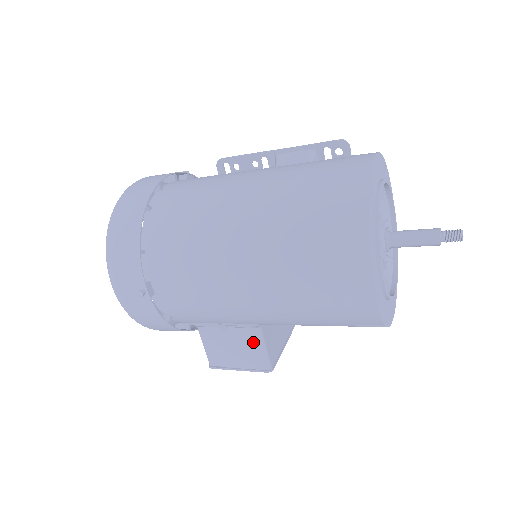
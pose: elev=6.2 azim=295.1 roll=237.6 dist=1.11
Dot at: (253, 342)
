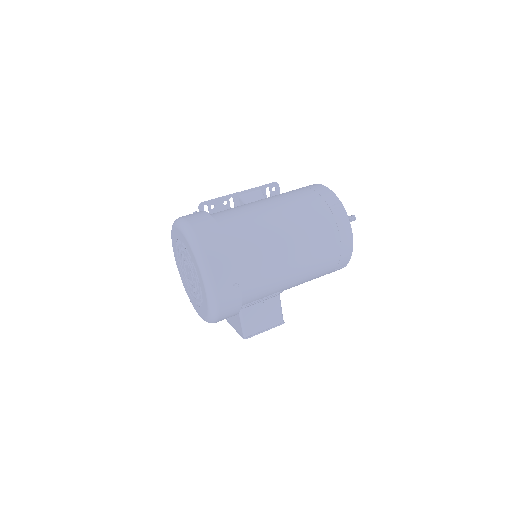
Dot at: (276, 306)
